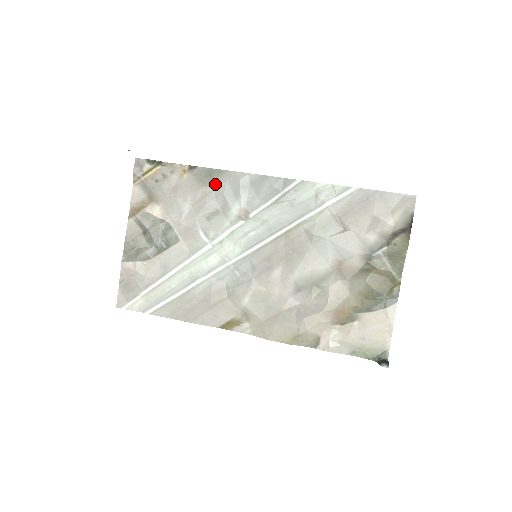
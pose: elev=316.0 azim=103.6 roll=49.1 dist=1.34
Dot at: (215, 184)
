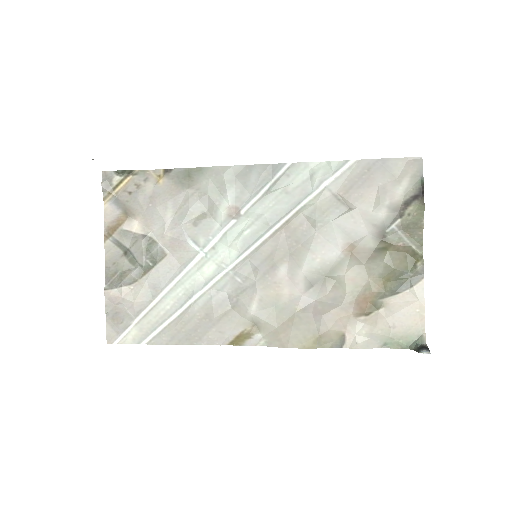
Dot at: (196, 184)
